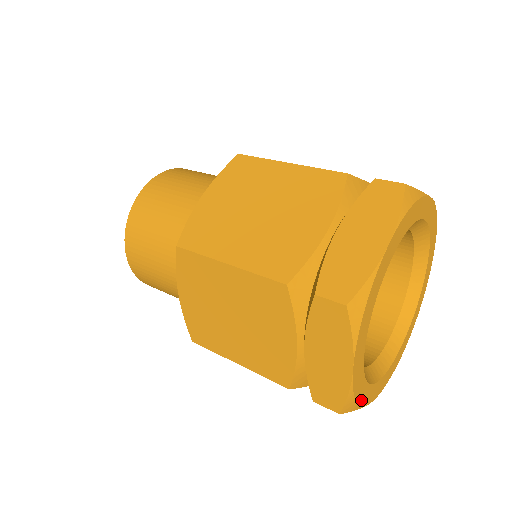
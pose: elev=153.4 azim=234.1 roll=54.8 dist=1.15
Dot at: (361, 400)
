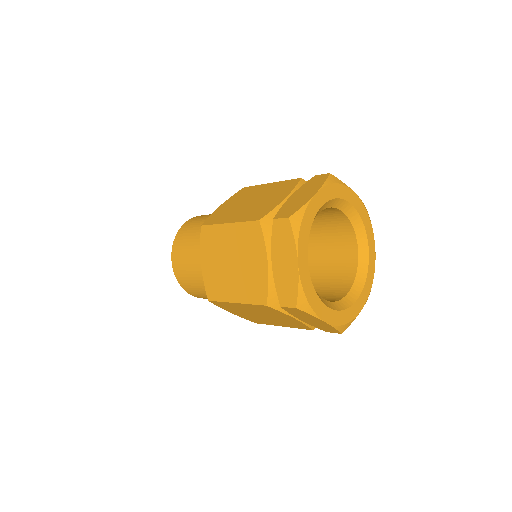
Dot at: (313, 305)
